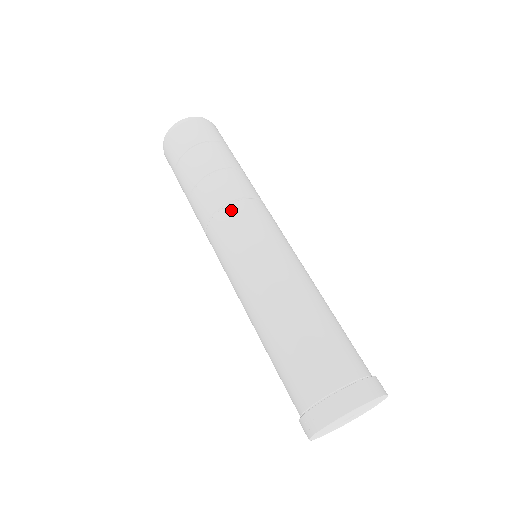
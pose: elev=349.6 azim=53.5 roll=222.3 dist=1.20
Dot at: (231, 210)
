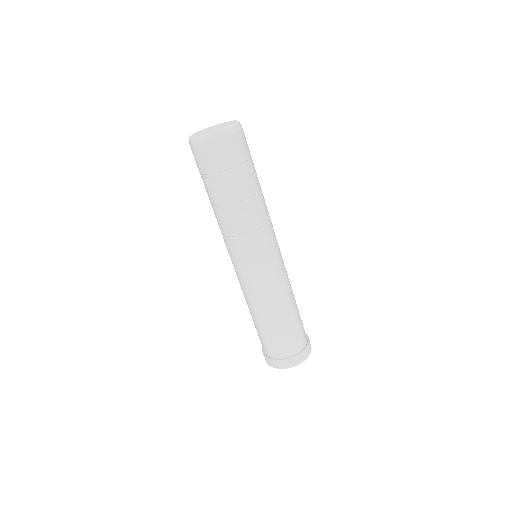
Dot at: (255, 238)
